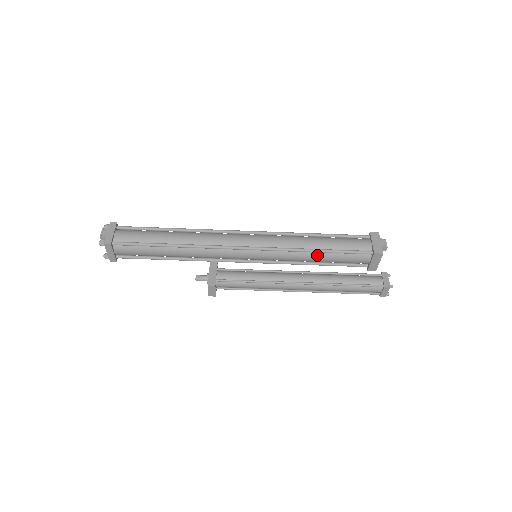
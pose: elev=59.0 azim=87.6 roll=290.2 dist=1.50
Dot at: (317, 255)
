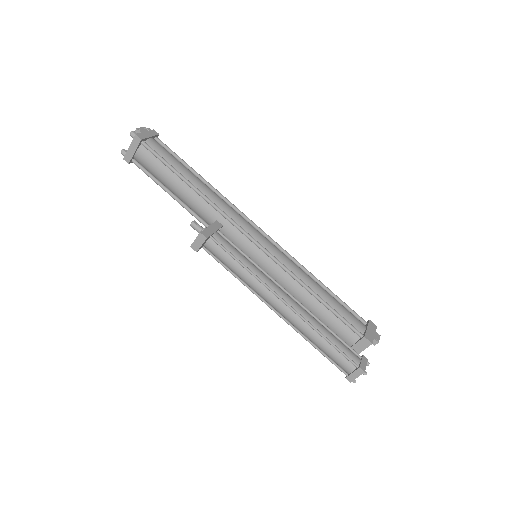
Dot at: (311, 299)
